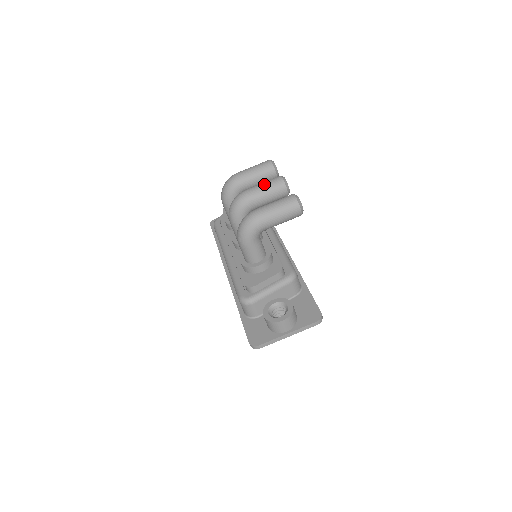
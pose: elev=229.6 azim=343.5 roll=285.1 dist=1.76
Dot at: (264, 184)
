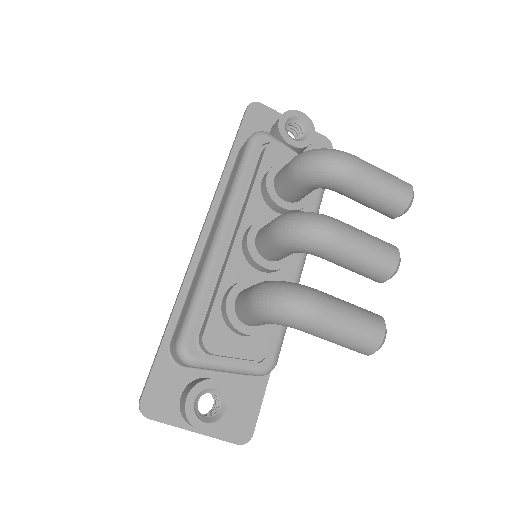
Dot at: (369, 248)
